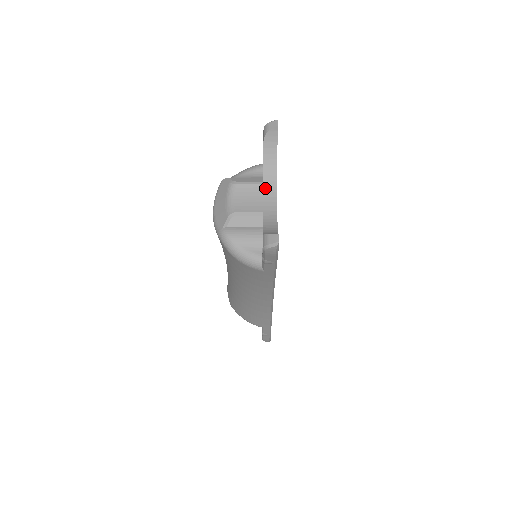
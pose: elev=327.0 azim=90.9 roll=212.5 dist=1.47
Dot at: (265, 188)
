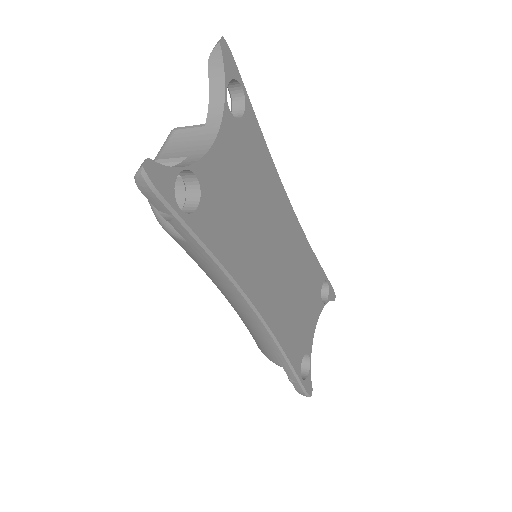
Dot at: (205, 130)
